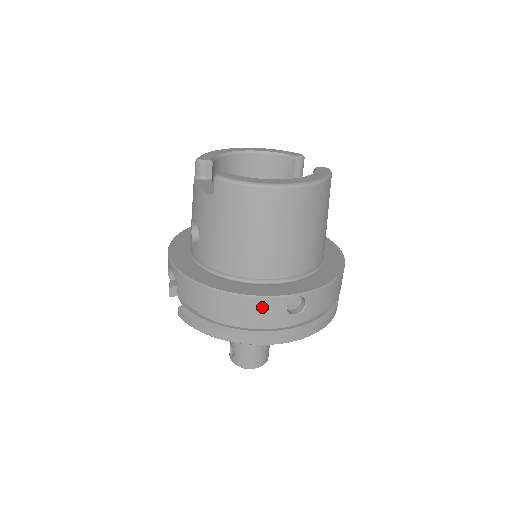
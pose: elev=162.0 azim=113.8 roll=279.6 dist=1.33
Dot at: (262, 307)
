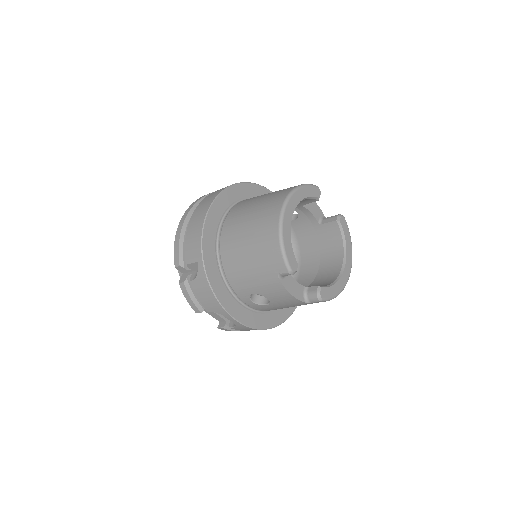
Dot at: occluded
